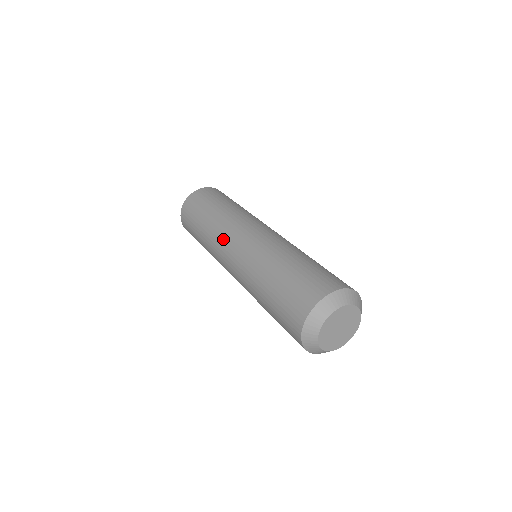
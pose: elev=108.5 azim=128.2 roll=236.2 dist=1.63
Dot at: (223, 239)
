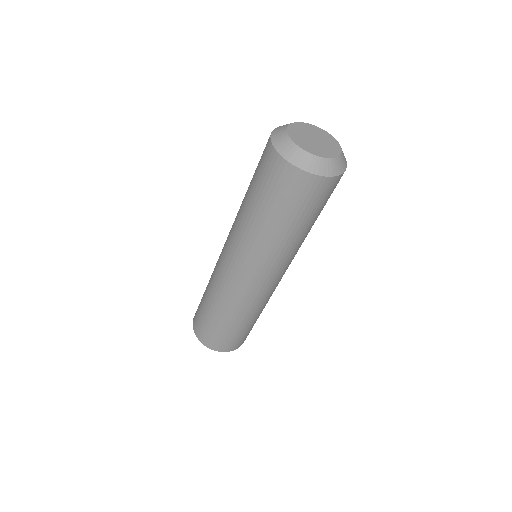
Dot at: (218, 266)
